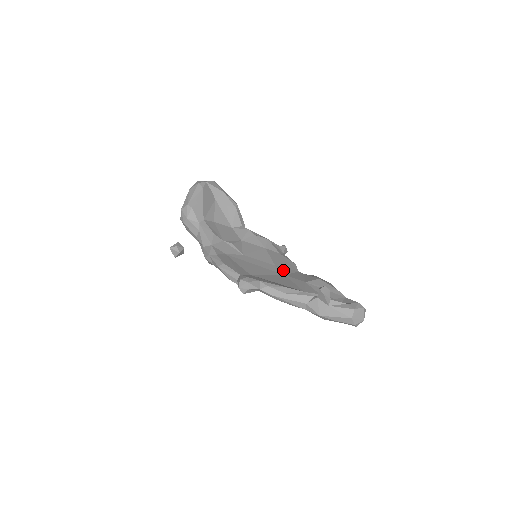
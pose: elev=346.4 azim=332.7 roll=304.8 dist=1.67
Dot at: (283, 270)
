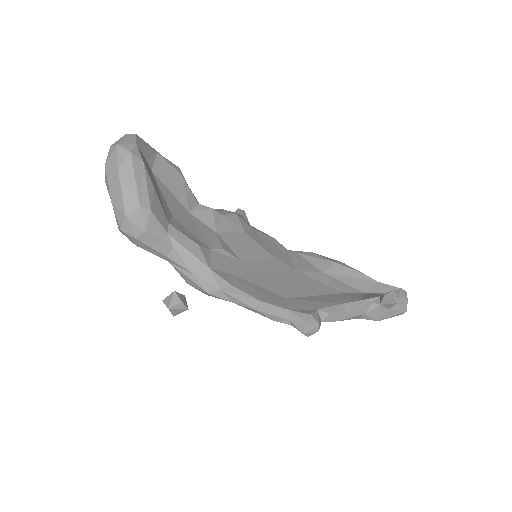
Dot at: (286, 261)
